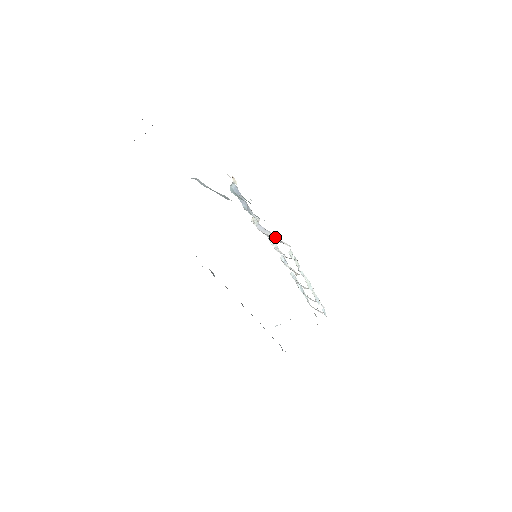
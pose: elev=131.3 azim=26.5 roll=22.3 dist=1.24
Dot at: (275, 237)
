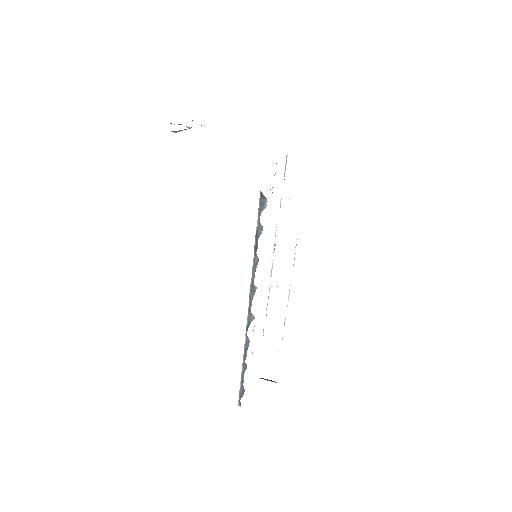
Dot at: occluded
